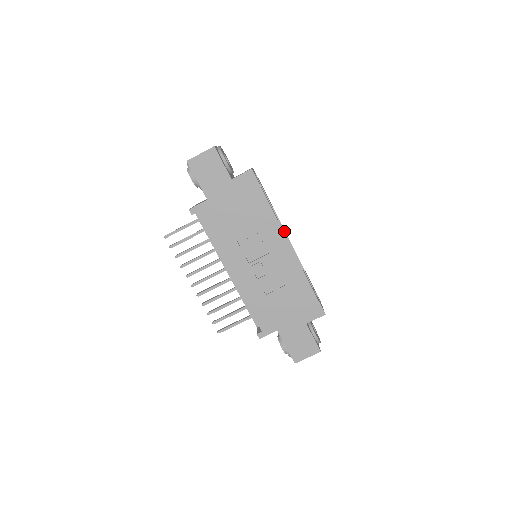
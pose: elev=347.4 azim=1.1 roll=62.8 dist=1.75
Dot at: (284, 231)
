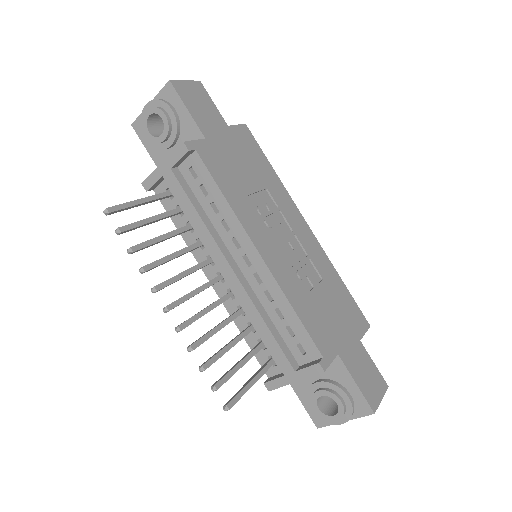
Dot at: occluded
